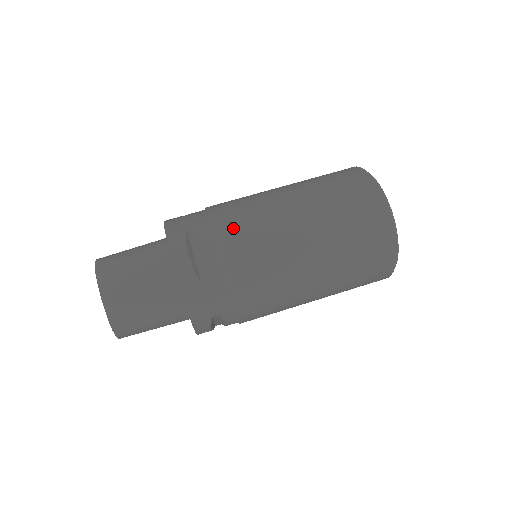
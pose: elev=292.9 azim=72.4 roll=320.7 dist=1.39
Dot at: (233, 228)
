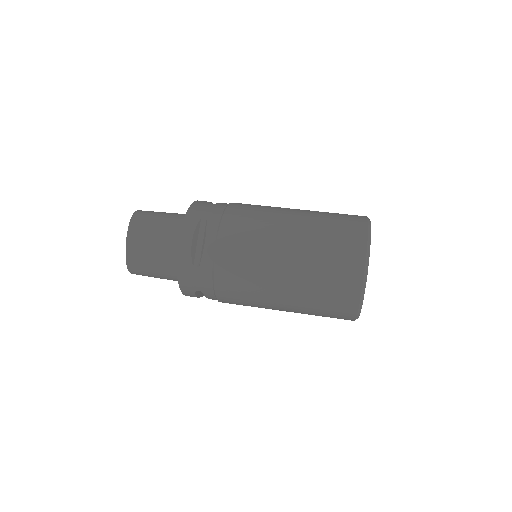
Dot at: (233, 233)
